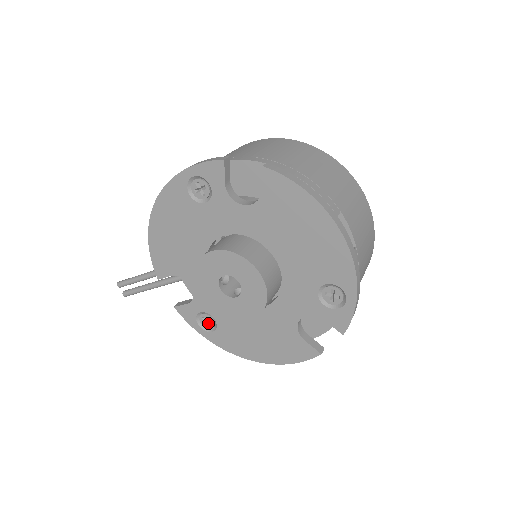
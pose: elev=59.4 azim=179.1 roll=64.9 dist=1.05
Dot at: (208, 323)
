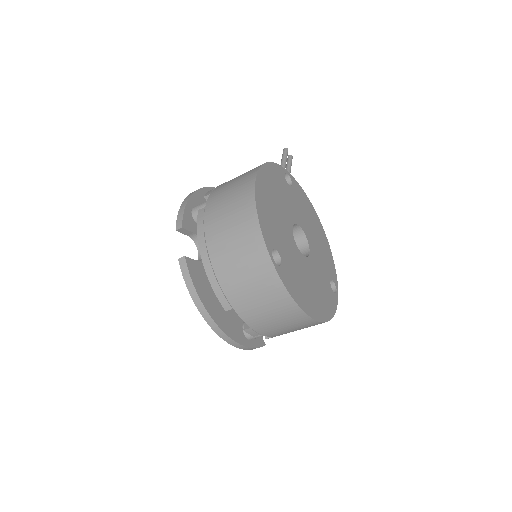
Dot at: occluded
